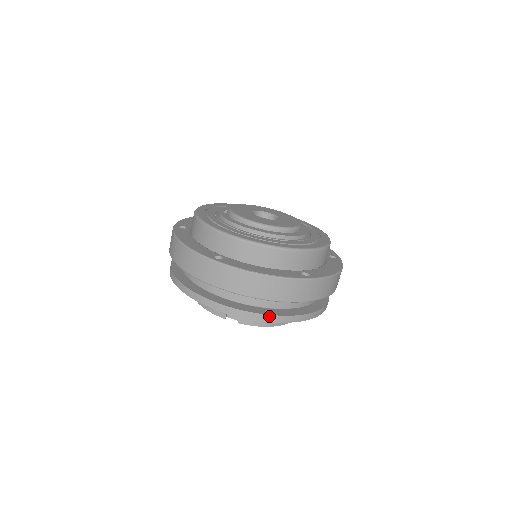
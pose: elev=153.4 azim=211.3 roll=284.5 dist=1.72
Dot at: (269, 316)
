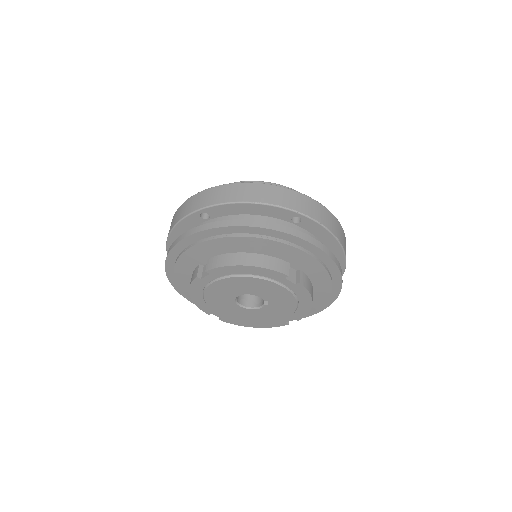
Dot at: (339, 264)
